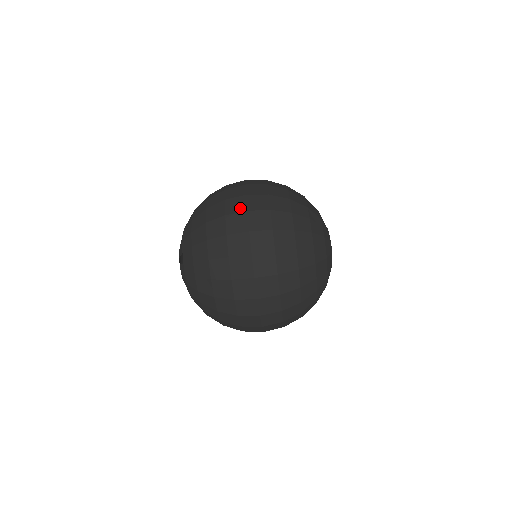
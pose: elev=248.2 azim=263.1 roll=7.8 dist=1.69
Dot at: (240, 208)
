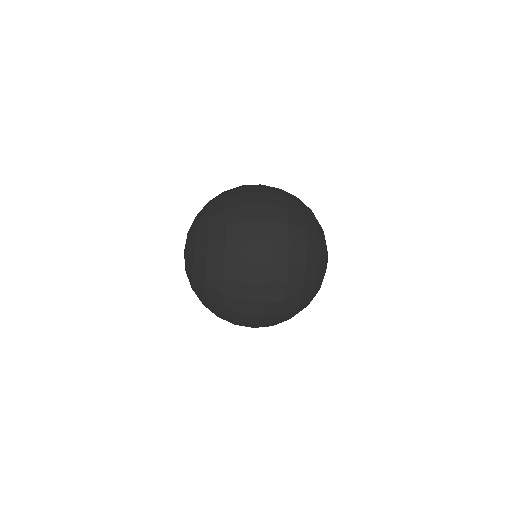
Dot at: (254, 313)
